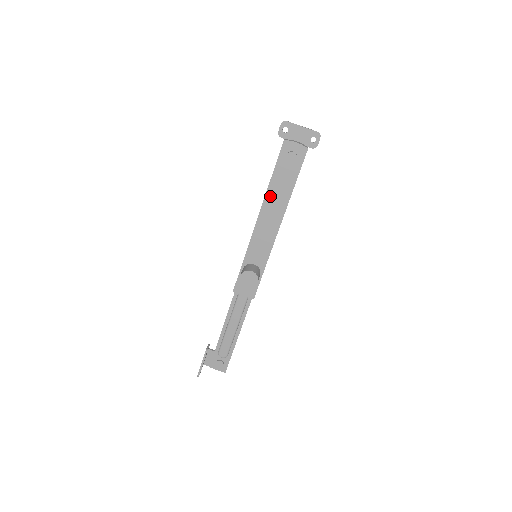
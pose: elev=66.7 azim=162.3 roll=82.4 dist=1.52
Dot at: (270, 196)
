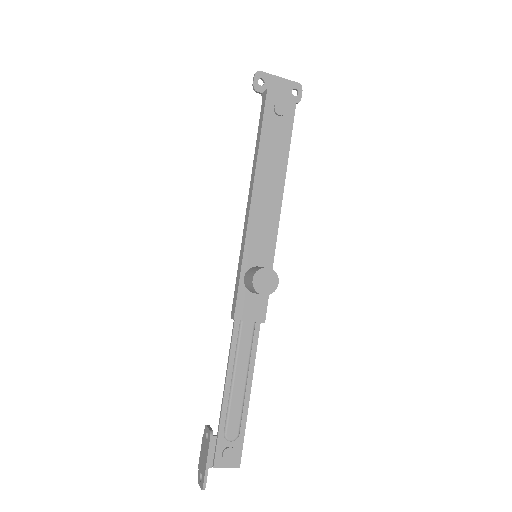
Dot at: (262, 164)
